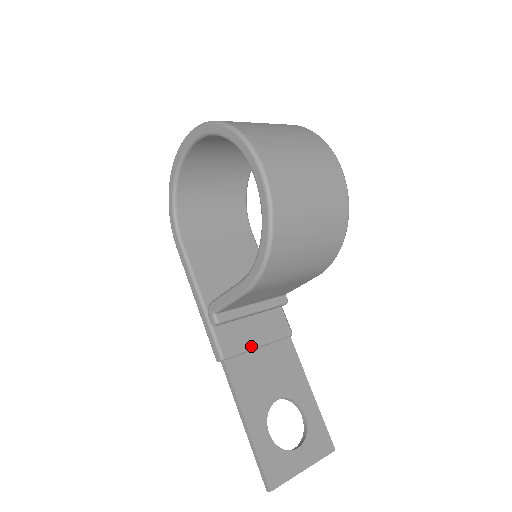
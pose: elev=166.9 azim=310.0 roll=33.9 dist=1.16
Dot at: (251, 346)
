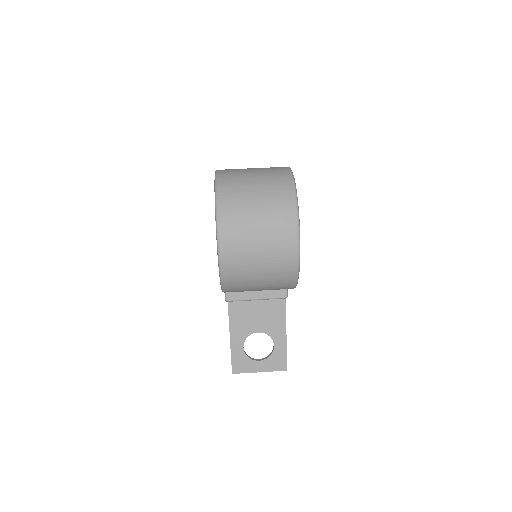
Dot at: (249, 299)
